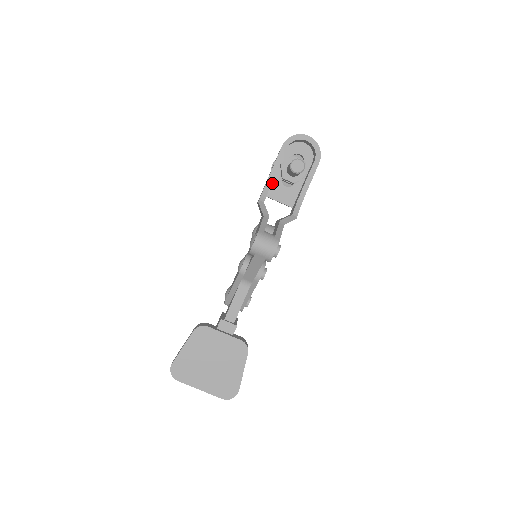
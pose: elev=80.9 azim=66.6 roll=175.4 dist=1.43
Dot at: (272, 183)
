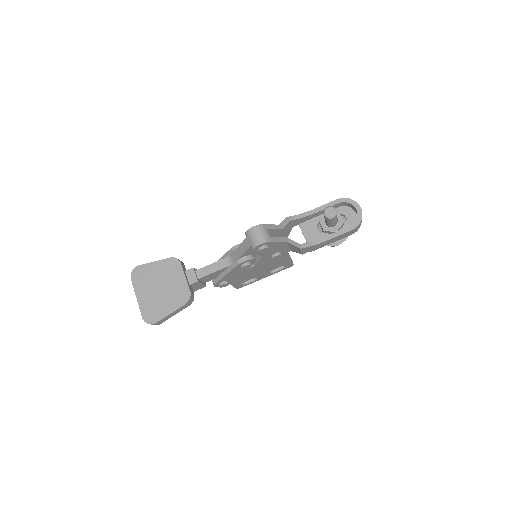
Dot at: (311, 220)
